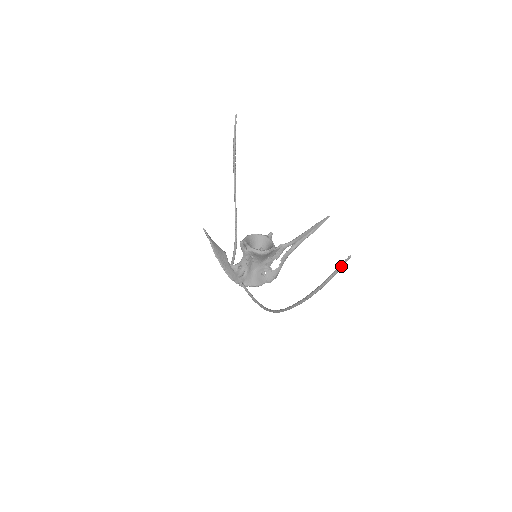
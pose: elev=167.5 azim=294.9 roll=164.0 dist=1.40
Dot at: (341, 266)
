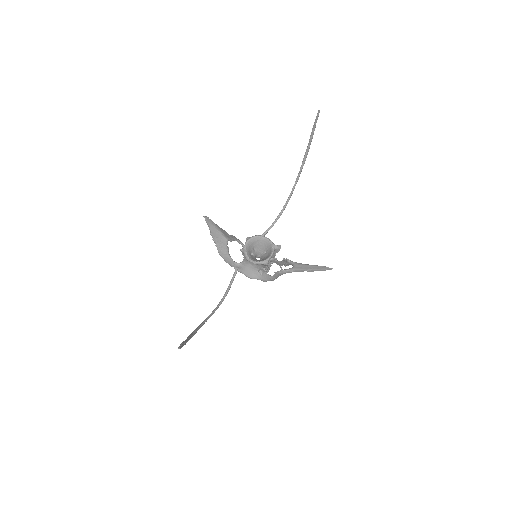
Dot at: occluded
